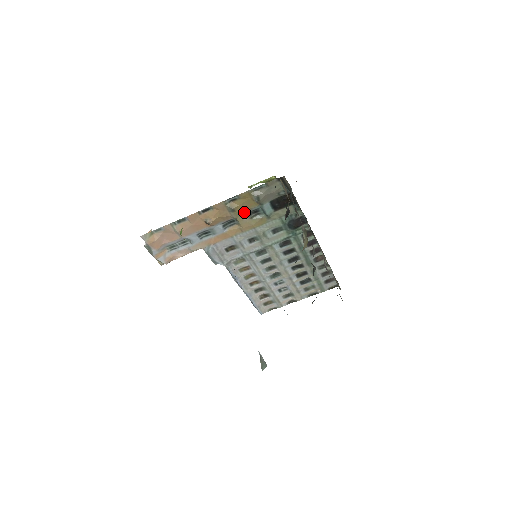
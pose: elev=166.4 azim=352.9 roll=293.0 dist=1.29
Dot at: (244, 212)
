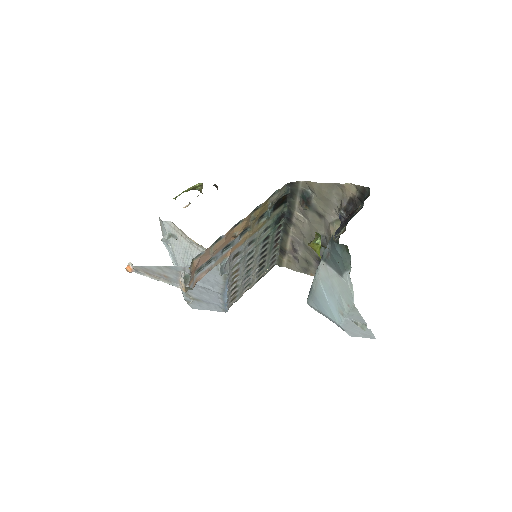
Dot at: occluded
